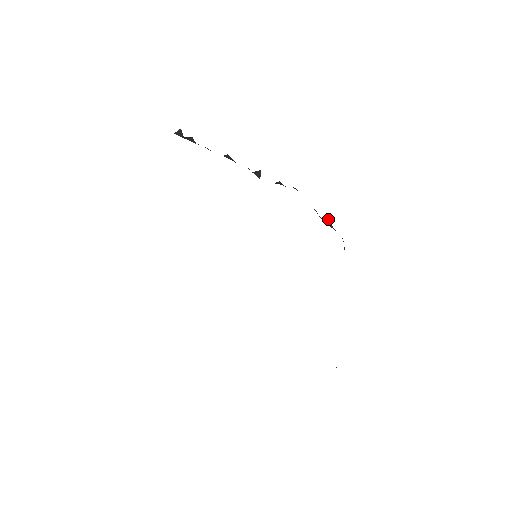
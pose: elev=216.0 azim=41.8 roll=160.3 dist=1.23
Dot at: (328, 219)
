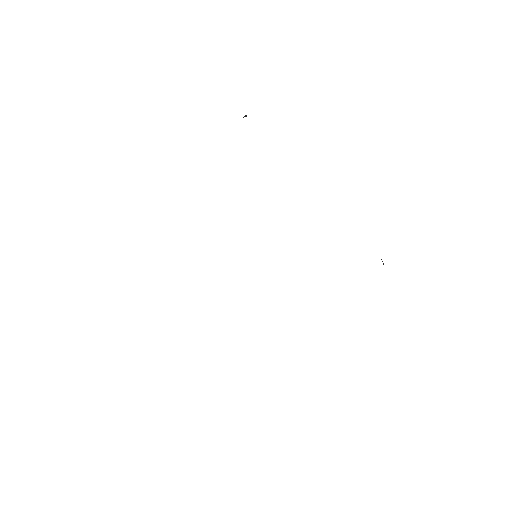
Dot at: occluded
